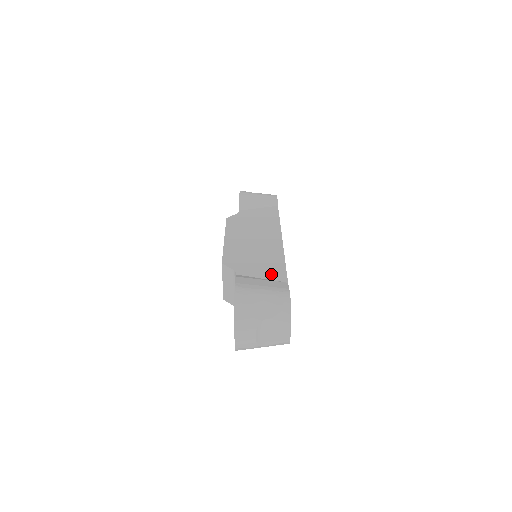
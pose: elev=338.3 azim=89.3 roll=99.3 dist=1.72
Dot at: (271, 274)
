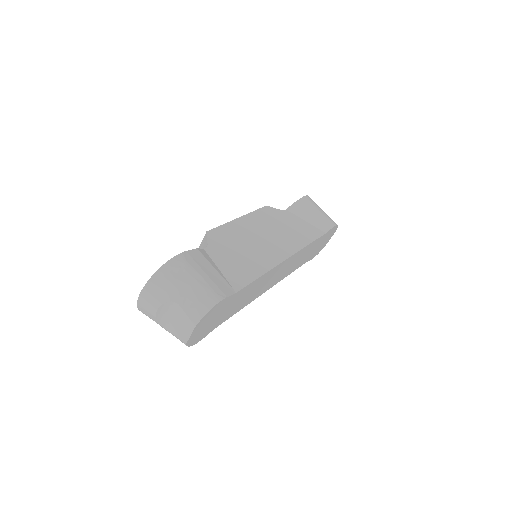
Dot at: (233, 274)
